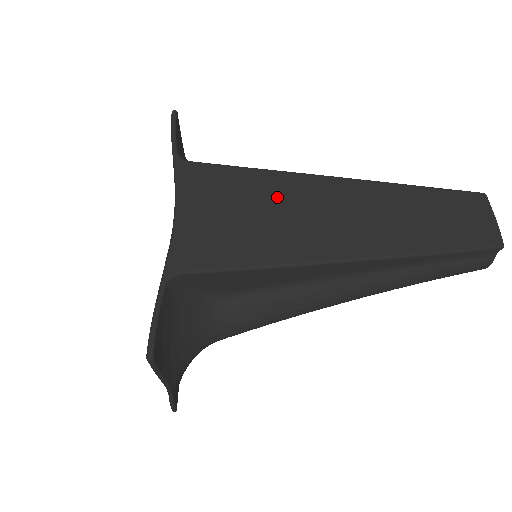
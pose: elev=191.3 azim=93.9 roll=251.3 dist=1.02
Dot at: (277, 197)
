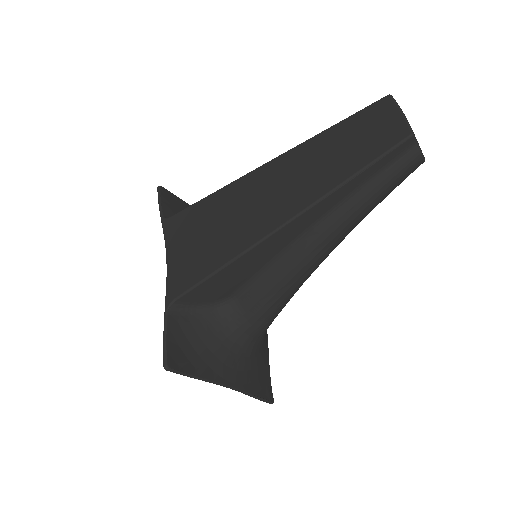
Dot at: (225, 208)
